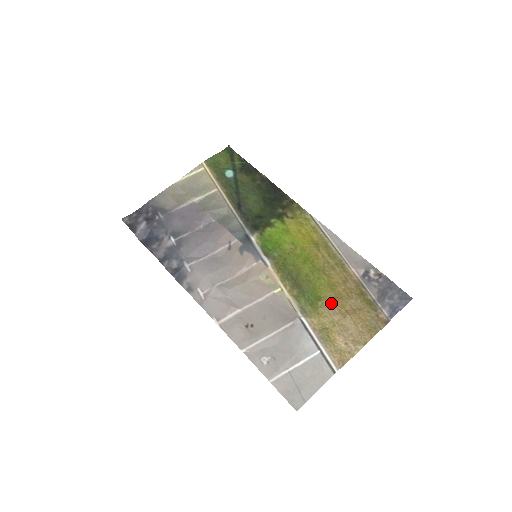
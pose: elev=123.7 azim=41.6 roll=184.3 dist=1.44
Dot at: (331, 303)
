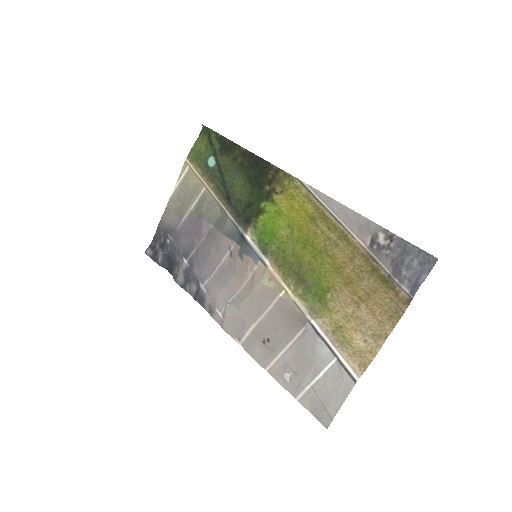
Dot at: (341, 292)
